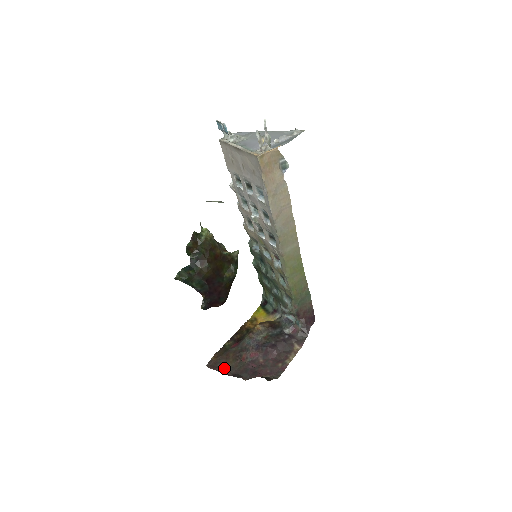
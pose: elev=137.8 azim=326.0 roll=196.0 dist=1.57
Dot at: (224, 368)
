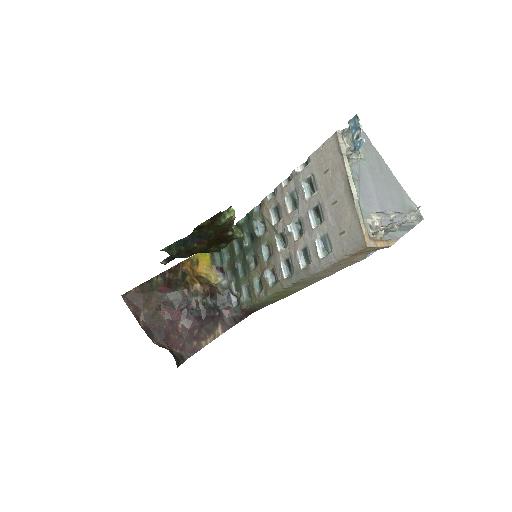
Dot at: (139, 312)
